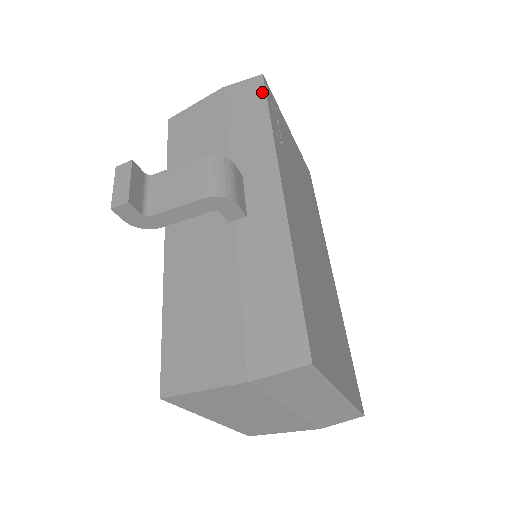
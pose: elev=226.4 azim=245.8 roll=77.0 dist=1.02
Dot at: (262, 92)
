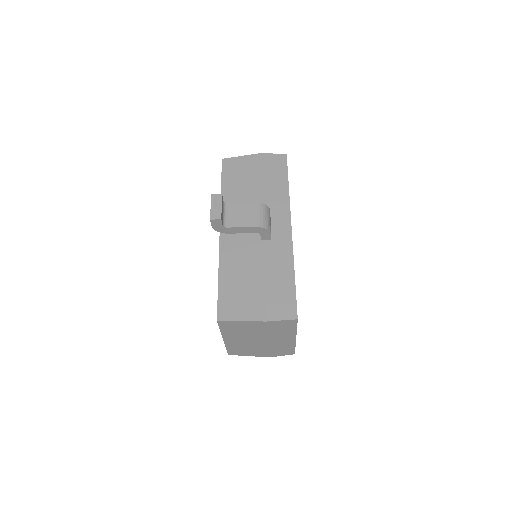
Dot at: (285, 167)
